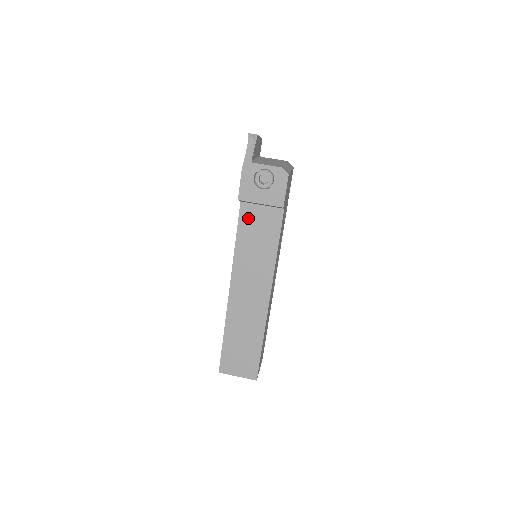
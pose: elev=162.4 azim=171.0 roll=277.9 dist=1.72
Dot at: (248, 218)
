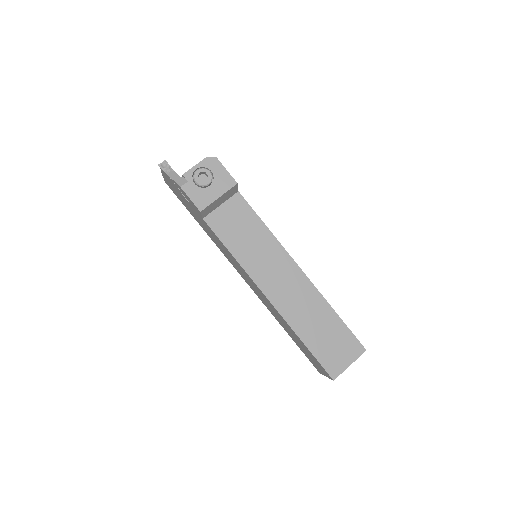
Dot at: (221, 225)
